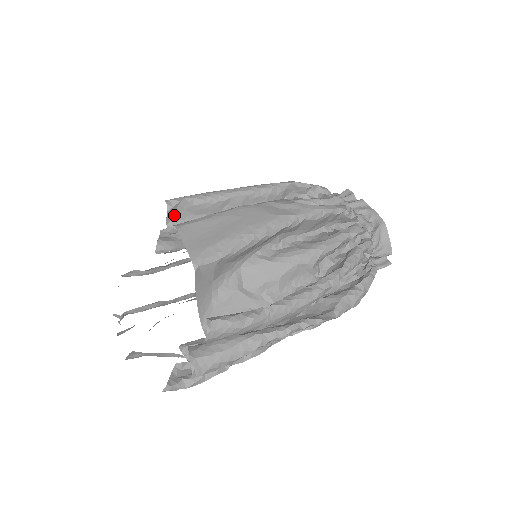
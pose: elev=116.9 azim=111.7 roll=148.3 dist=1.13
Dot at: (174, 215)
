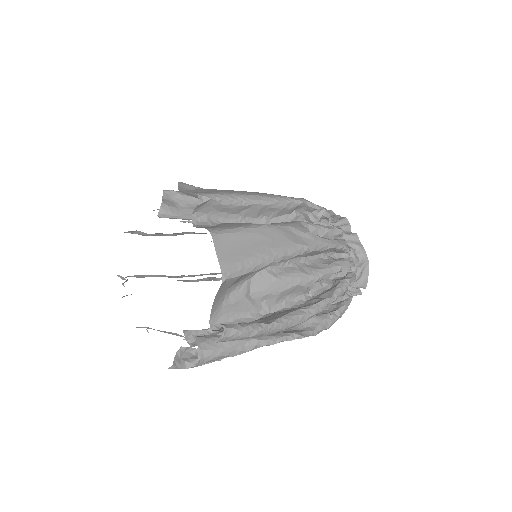
Dot at: (201, 208)
